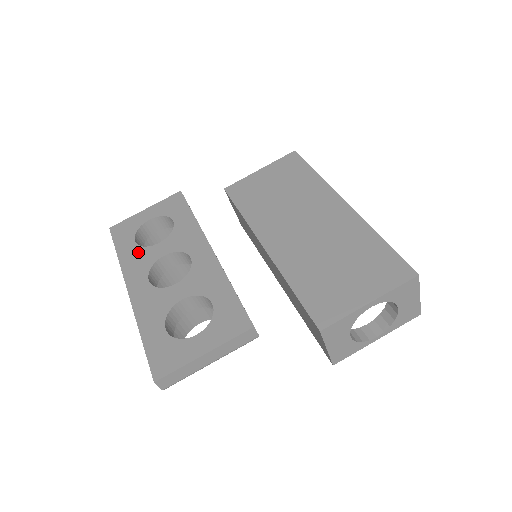
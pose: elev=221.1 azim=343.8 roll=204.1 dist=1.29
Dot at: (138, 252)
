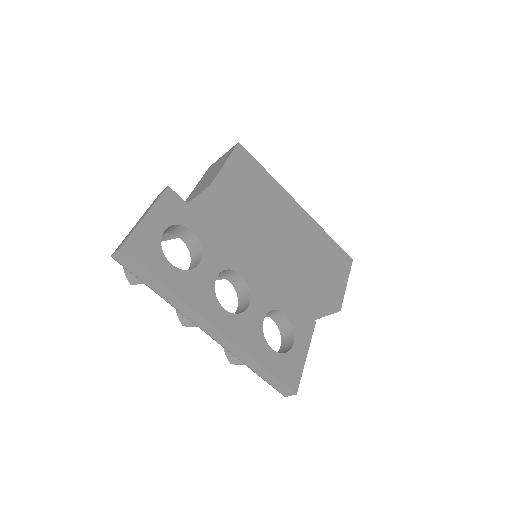
Dot at: (188, 279)
